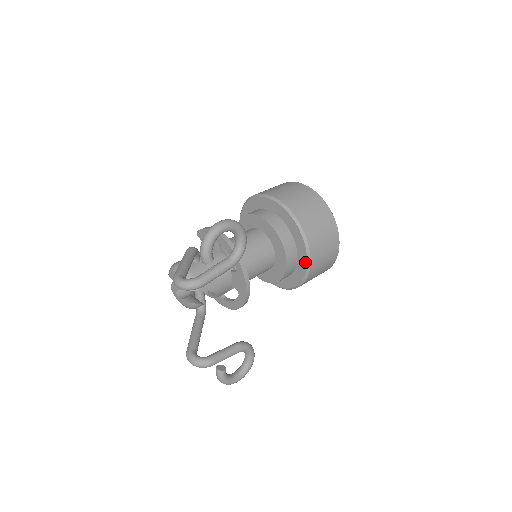
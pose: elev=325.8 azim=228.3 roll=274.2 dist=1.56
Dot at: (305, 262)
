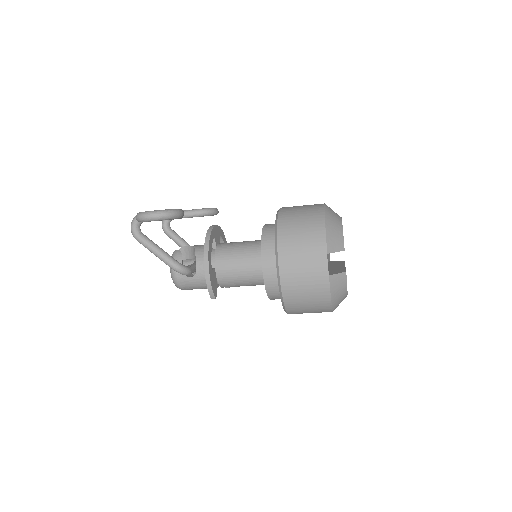
Dot at: occluded
